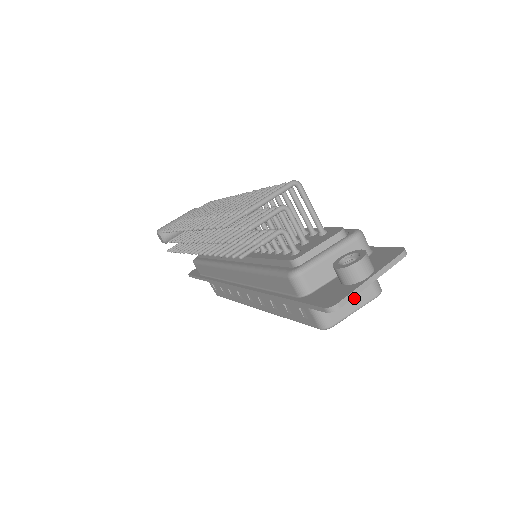
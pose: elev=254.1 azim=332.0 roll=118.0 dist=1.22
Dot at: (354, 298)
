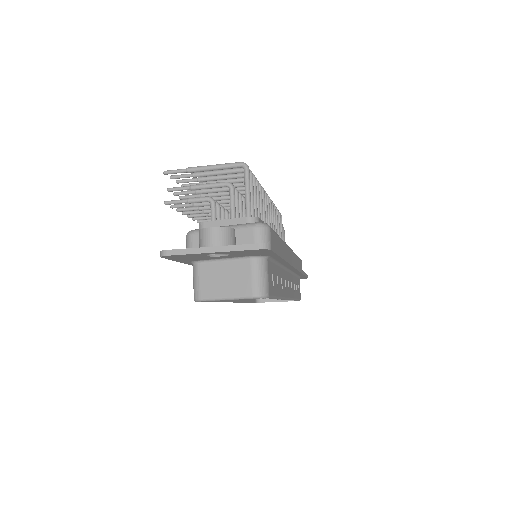
Dot at: (229, 285)
